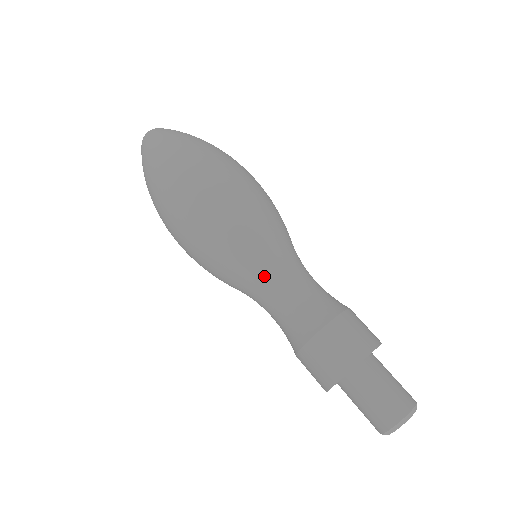
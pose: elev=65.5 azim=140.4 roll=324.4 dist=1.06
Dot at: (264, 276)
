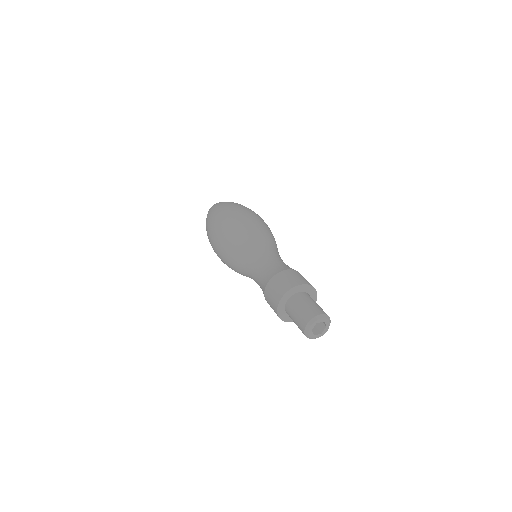
Dot at: (259, 251)
